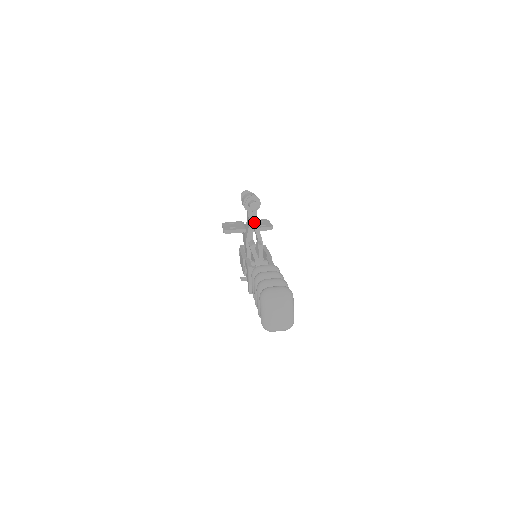
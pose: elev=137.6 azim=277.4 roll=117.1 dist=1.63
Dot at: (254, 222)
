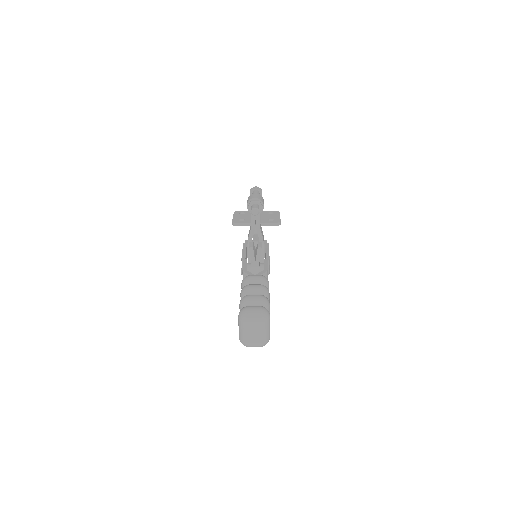
Dot at: (256, 224)
